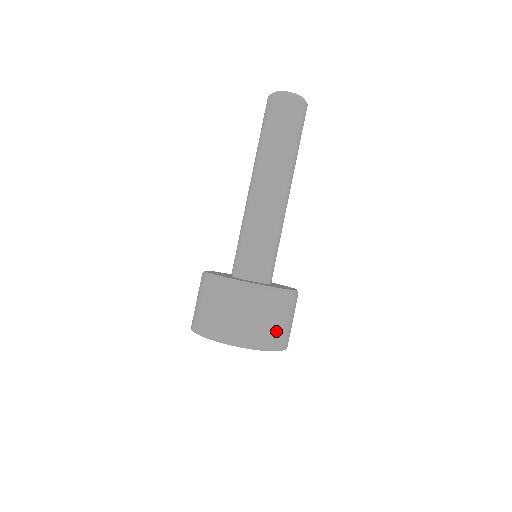
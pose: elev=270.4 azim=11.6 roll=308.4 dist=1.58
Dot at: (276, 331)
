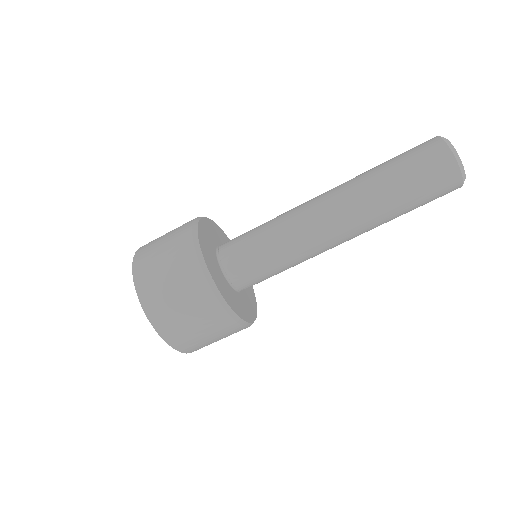
Dot at: occluded
